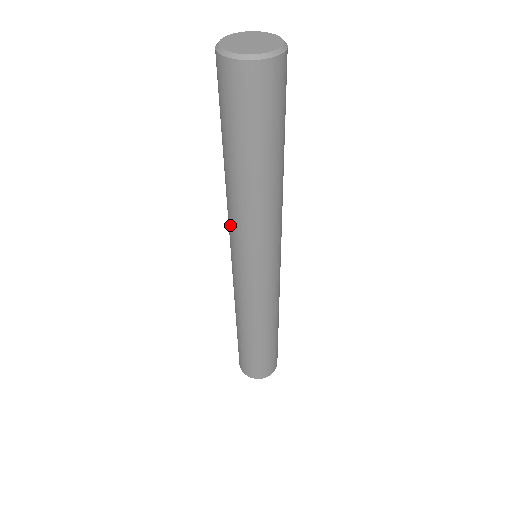
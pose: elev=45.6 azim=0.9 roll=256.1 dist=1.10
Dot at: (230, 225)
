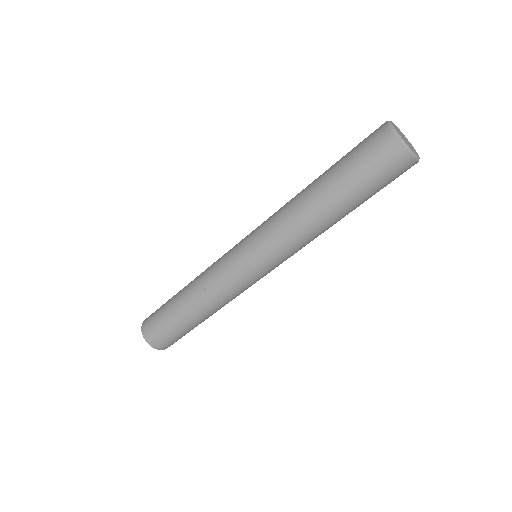
Dot at: (278, 234)
